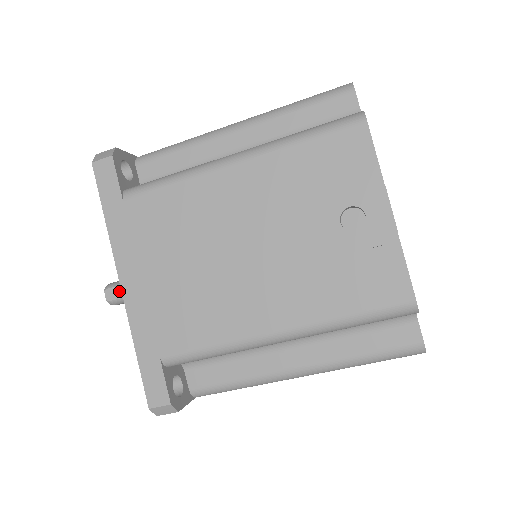
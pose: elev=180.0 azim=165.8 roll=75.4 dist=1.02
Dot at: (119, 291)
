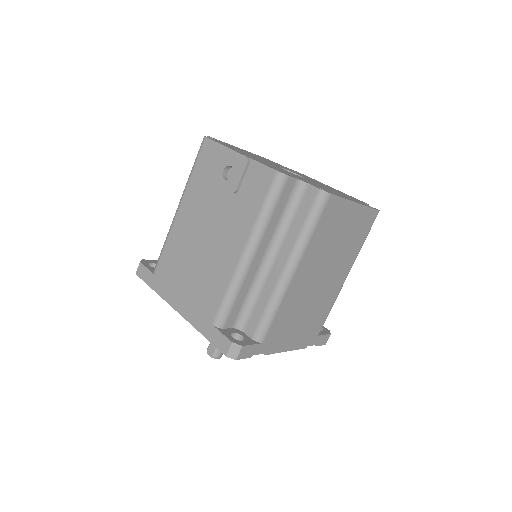
Dot at: (212, 345)
